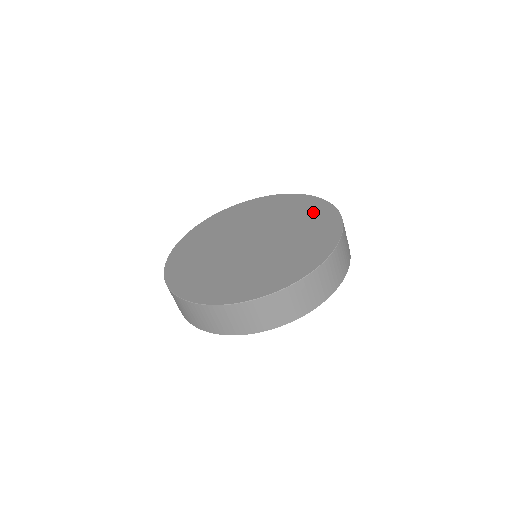
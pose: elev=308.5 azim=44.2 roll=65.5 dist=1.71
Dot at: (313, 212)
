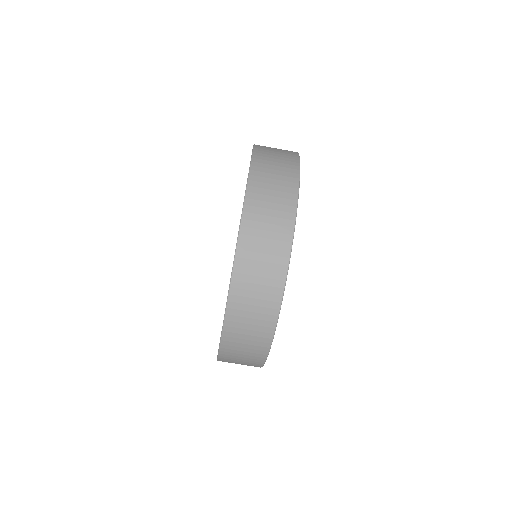
Dot at: occluded
